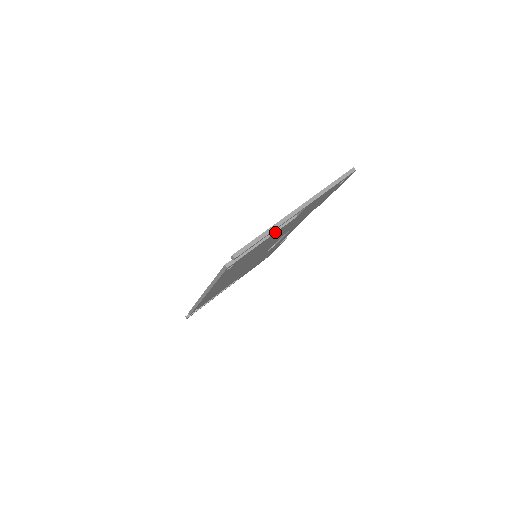
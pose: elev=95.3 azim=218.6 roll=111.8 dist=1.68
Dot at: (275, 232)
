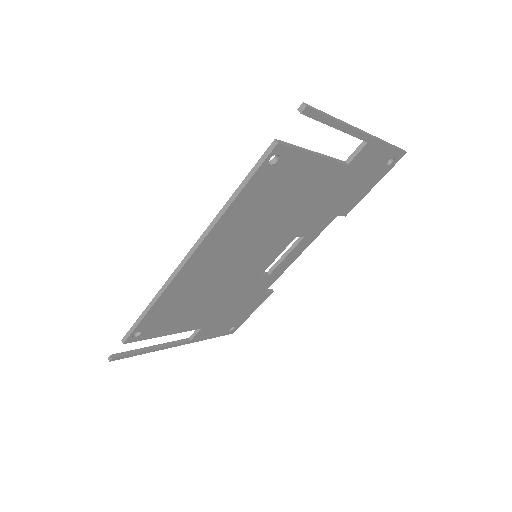
Dot at: (328, 158)
